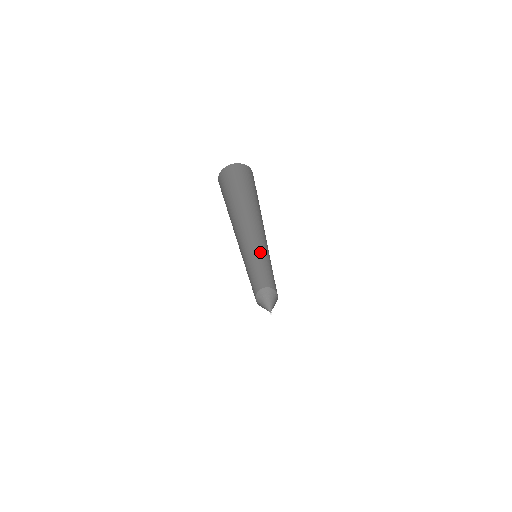
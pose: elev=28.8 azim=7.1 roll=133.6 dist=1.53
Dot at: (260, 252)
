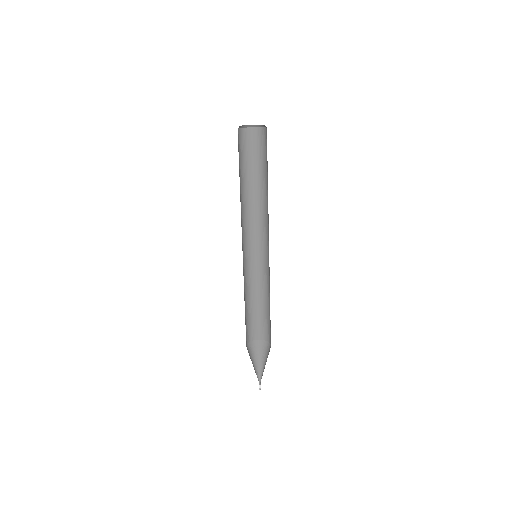
Dot at: (250, 267)
